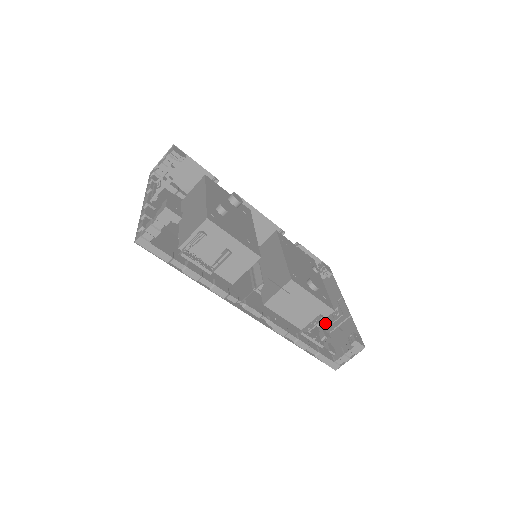
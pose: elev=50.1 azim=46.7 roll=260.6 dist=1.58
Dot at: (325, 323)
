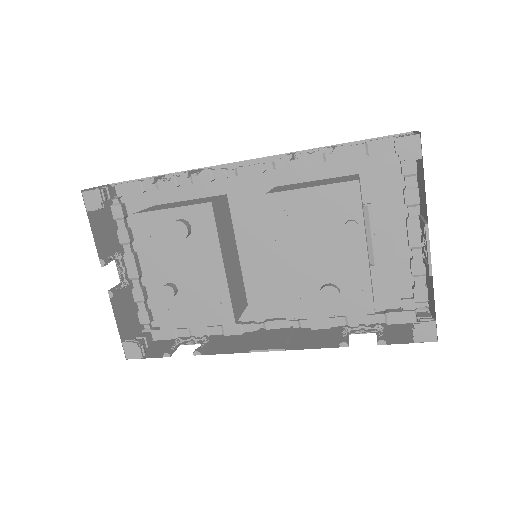
Dot at: occluded
